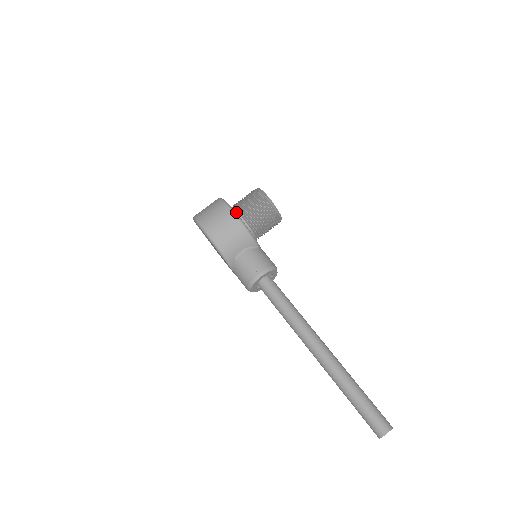
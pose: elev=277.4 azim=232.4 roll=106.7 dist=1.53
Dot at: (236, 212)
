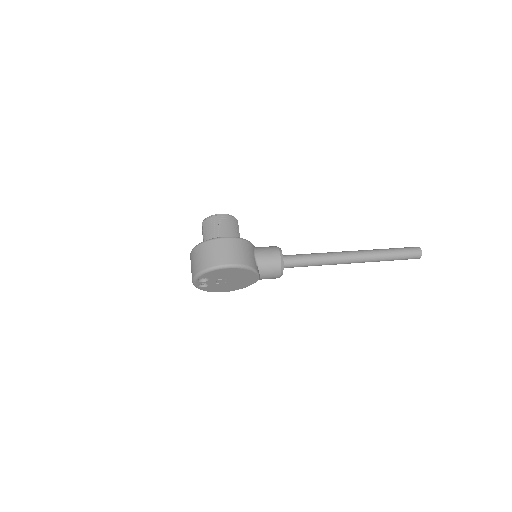
Dot at: occluded
